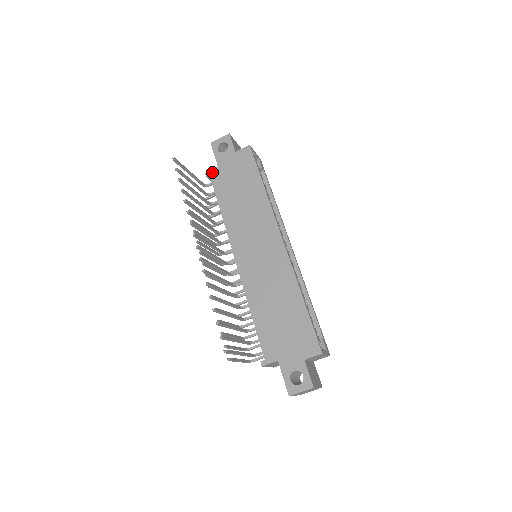
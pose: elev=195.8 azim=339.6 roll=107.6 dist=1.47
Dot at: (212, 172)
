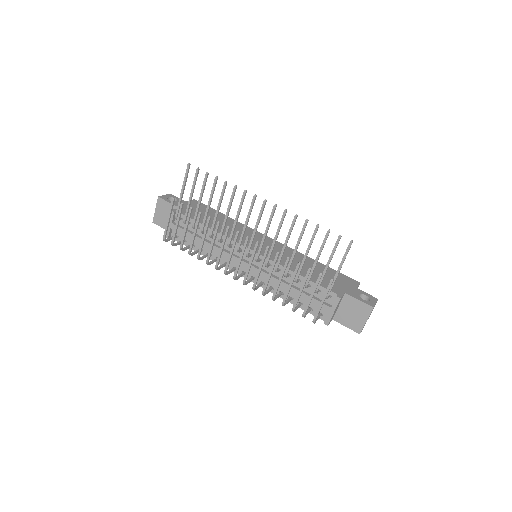
Dot at: occluded
